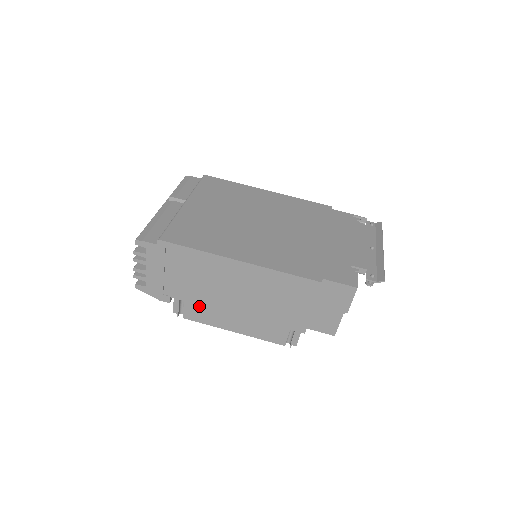
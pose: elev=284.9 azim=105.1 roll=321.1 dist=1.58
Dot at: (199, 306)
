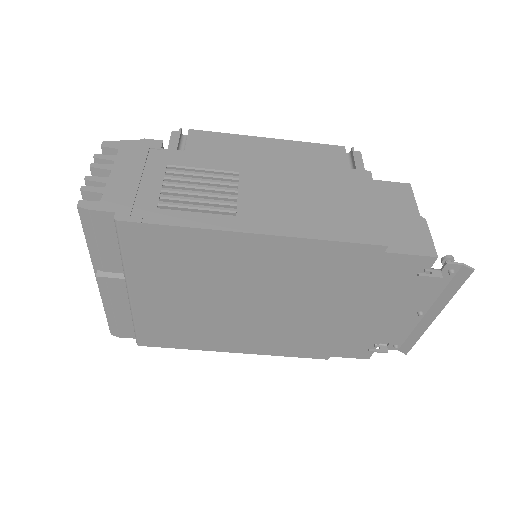
Dot at: occluded
